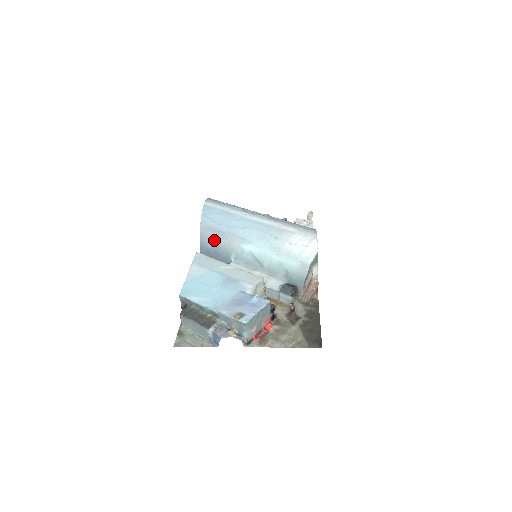
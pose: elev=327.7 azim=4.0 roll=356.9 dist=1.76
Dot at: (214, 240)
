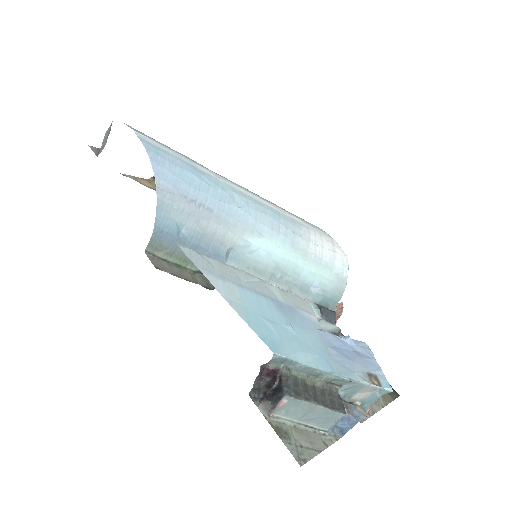
Dot at: (191, 219)
